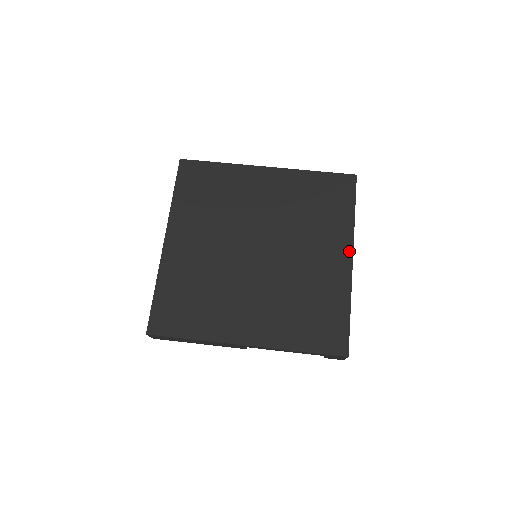
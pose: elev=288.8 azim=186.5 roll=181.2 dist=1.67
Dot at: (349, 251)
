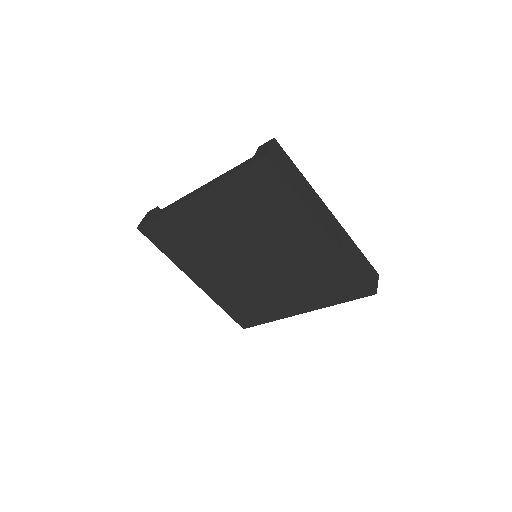
Dot at: (318, 227)
